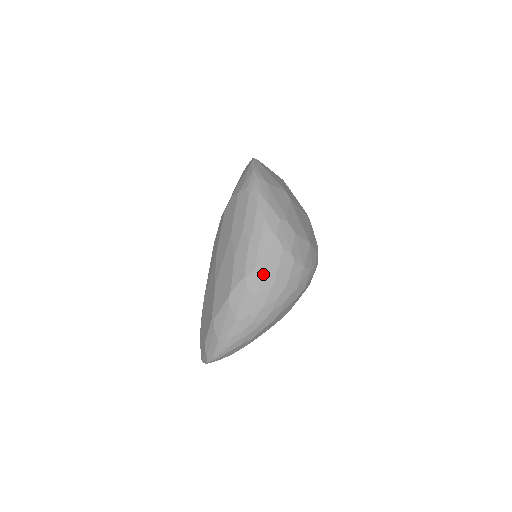
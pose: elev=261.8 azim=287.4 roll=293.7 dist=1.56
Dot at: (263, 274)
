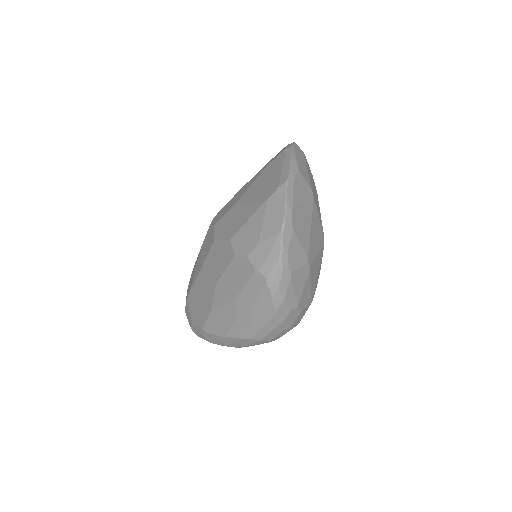
Dot at: (259, 341)
